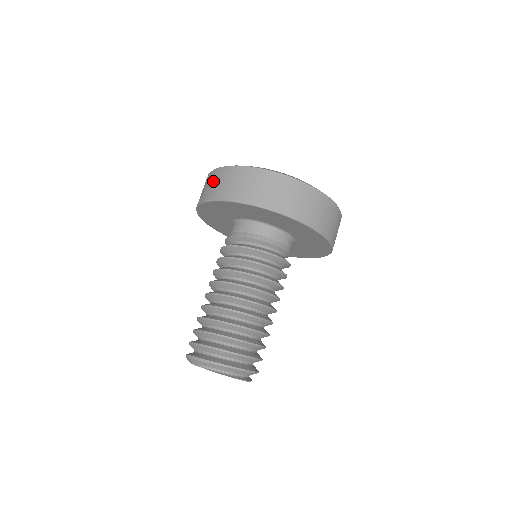
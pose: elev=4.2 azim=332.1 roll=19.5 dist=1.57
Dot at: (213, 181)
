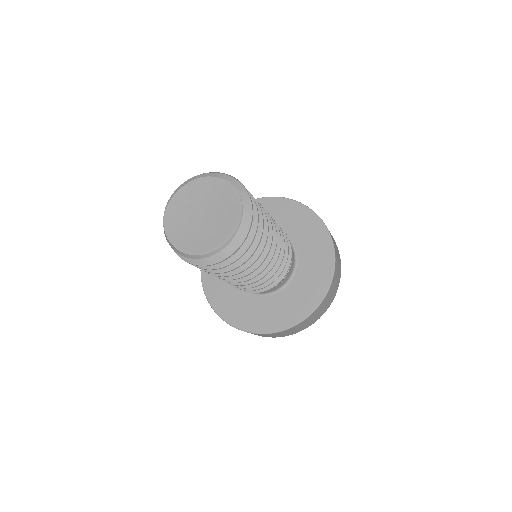
Dot at: occluded
